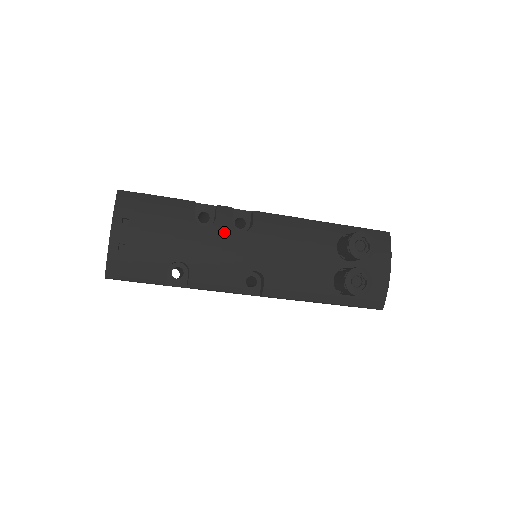
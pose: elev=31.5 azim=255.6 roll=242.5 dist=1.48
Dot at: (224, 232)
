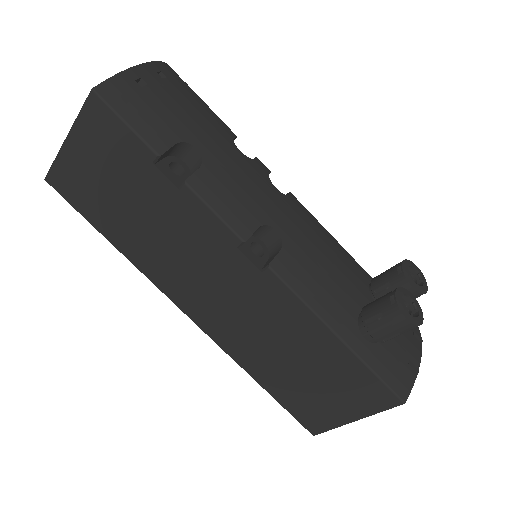
Dot at: (258, 172)
